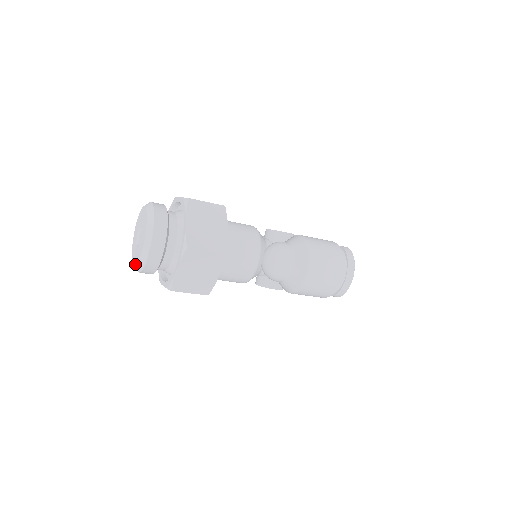
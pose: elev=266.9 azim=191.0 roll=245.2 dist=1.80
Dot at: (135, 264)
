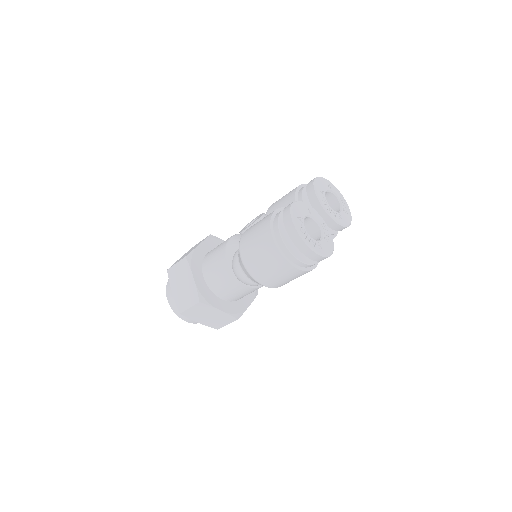
Dot at: occluded
